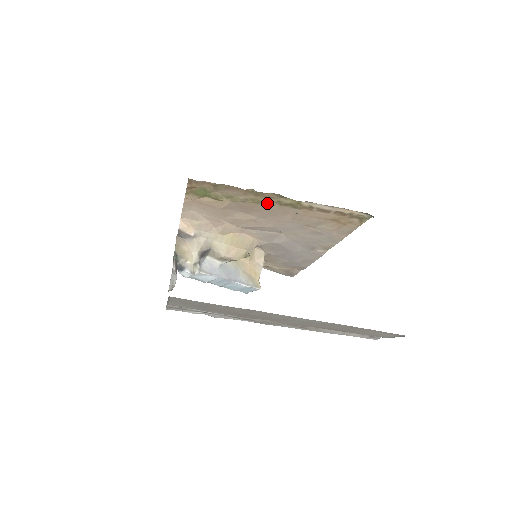
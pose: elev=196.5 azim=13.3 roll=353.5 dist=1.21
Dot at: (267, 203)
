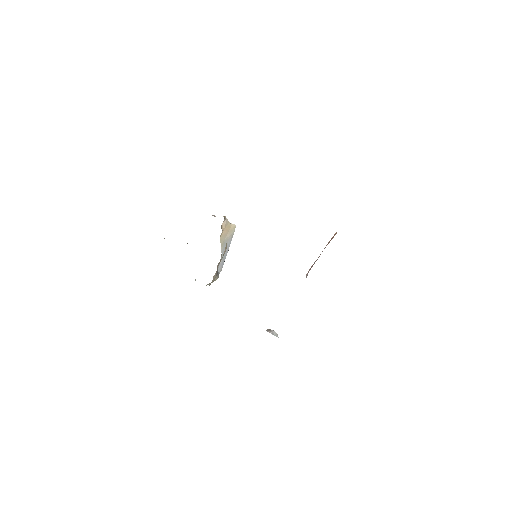
Dot at: occluded
